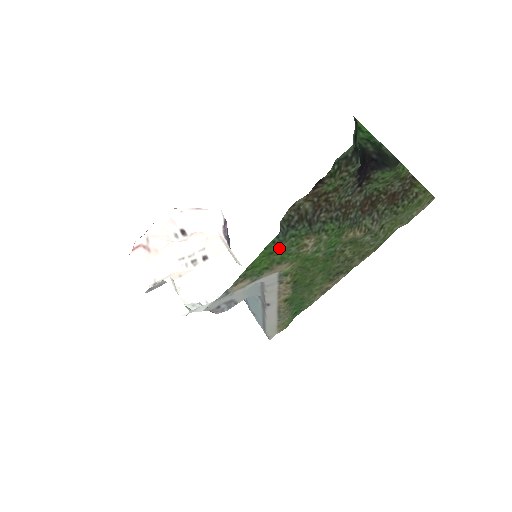
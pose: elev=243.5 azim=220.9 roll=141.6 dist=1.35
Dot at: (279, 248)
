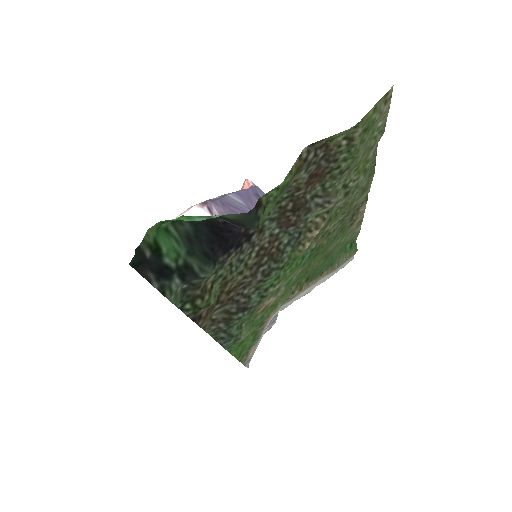
Dot at: (241, 339)
